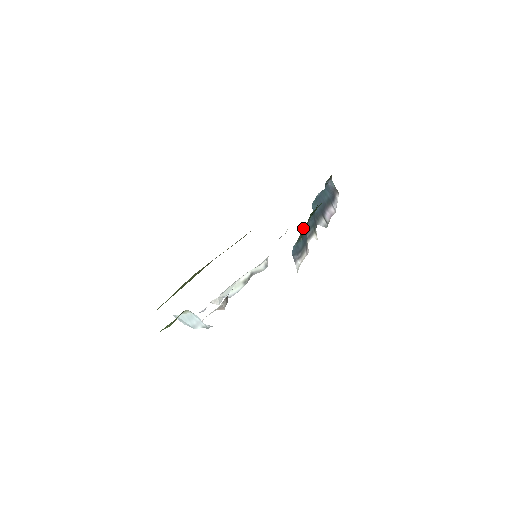
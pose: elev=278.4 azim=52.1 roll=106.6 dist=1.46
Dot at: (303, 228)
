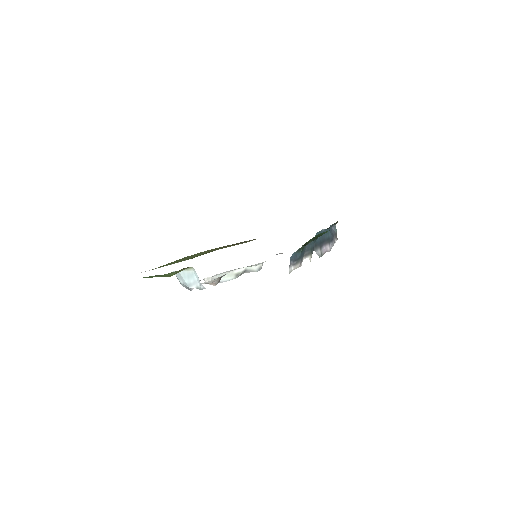
Dot at: (306, 242)
